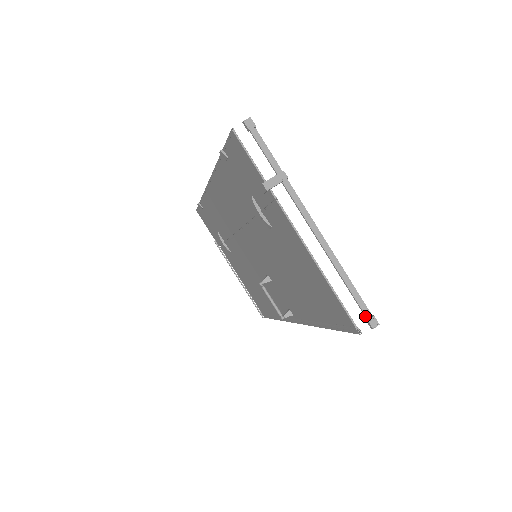
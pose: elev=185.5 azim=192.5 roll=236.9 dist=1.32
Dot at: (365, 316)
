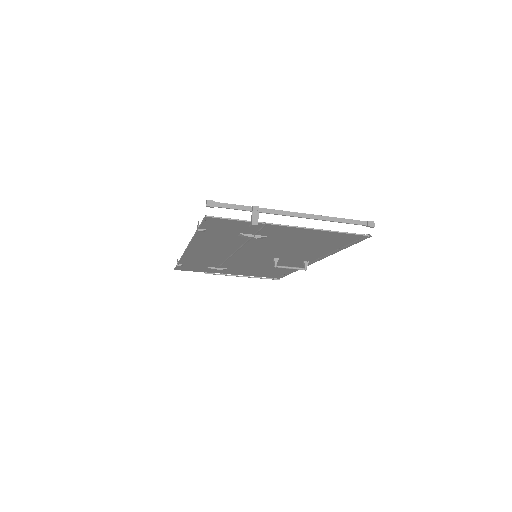
Dot at: occluded
